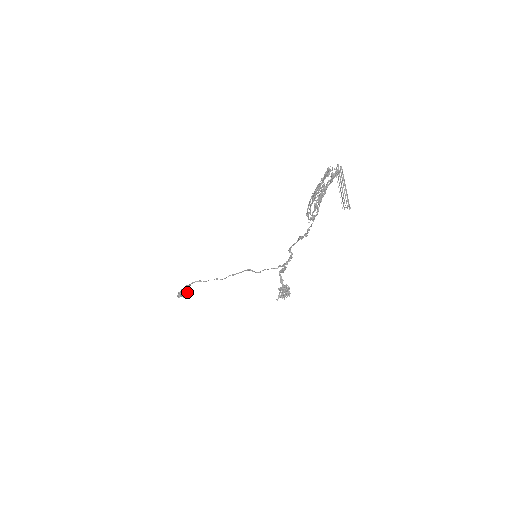
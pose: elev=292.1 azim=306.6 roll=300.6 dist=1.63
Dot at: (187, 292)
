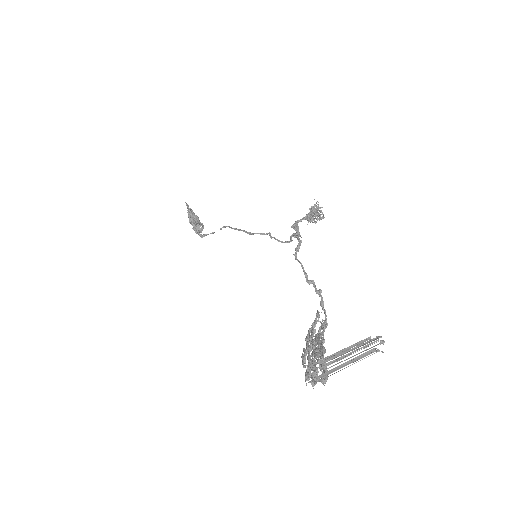
Dot at: occluded
